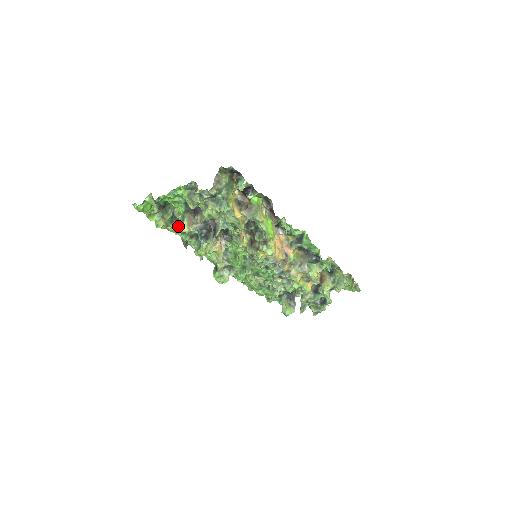
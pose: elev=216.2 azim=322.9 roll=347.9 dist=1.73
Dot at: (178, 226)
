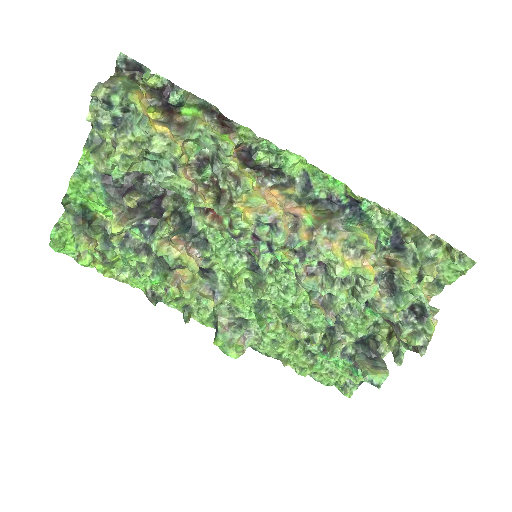
Dot at: (109, 235)
